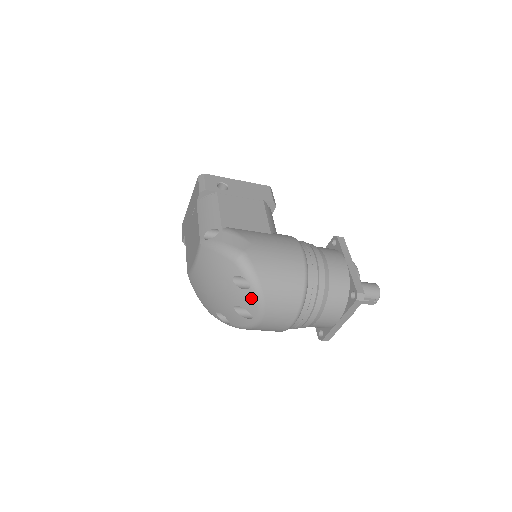
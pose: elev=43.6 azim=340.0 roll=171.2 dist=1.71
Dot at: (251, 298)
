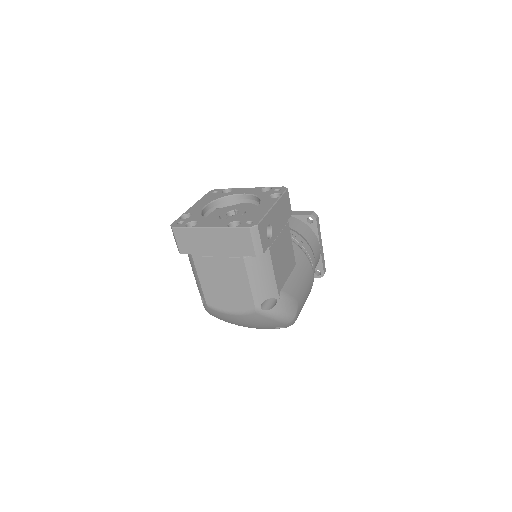
Dot at: occluded
